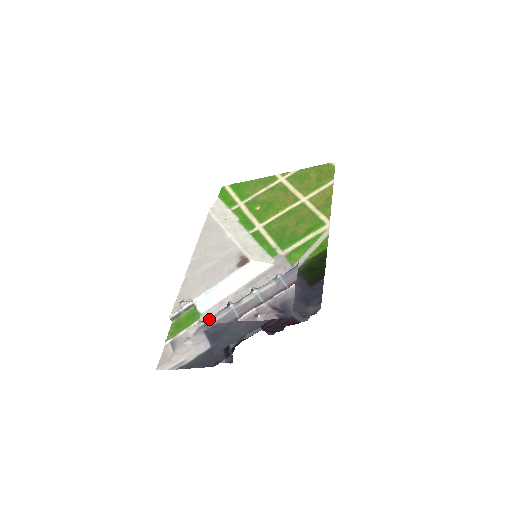
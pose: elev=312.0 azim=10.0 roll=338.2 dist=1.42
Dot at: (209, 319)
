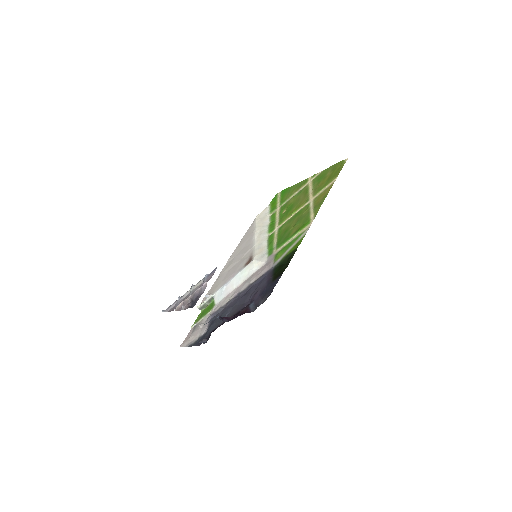
Dot at: (167, 309)
